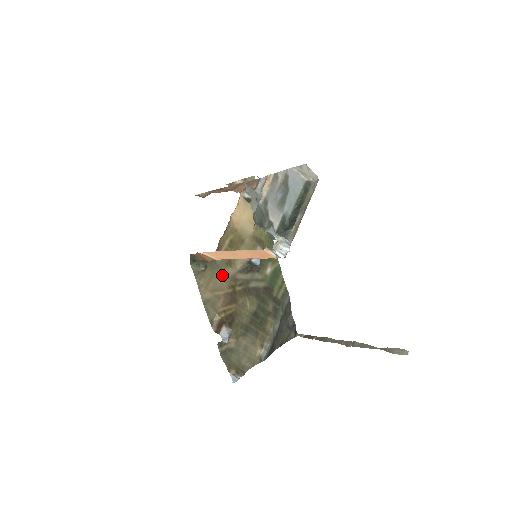
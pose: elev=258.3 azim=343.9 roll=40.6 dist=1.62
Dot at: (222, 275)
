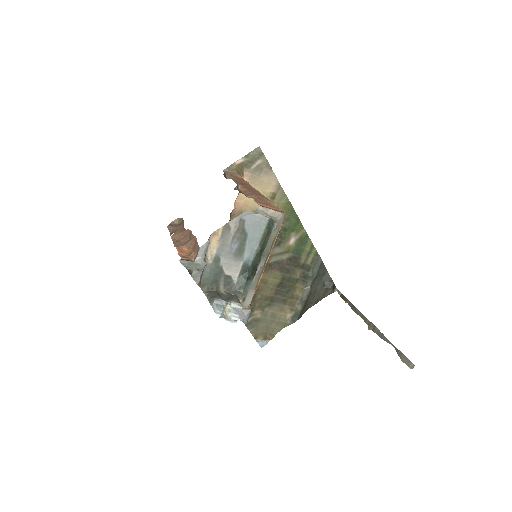
Dot at: occluded
